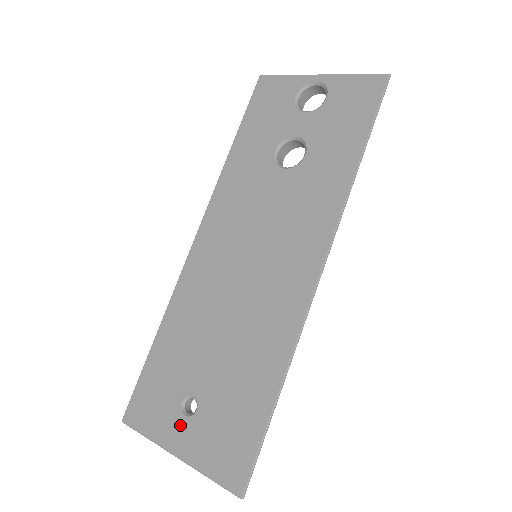
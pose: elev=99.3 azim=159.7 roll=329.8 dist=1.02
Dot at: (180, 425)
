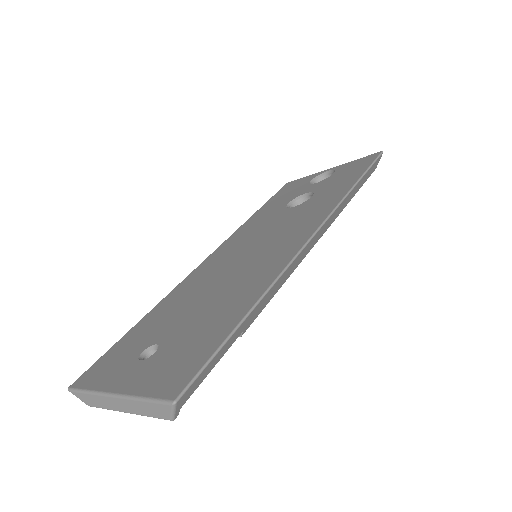
Dot at: (131, 368)
